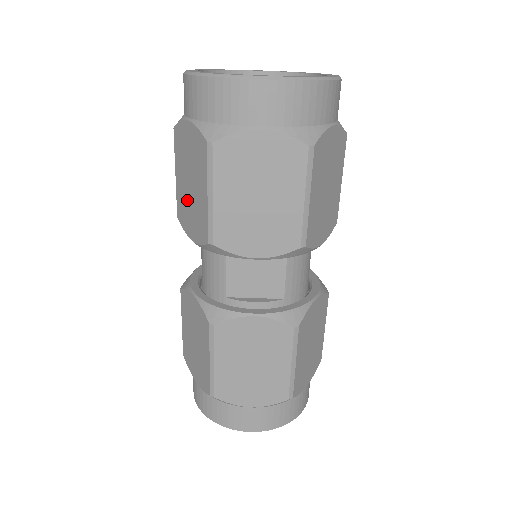
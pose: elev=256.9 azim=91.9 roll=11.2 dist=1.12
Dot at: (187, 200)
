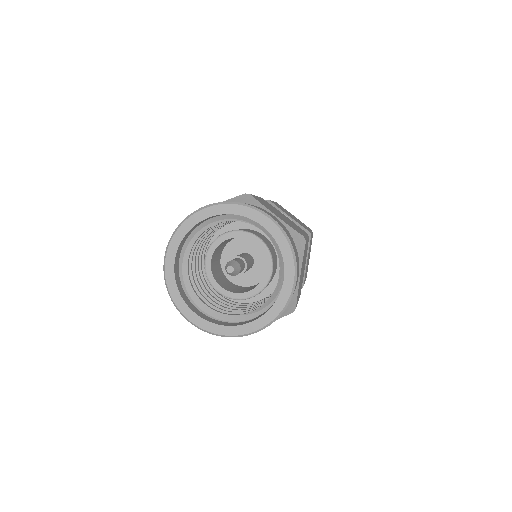
Dot at: occluded
